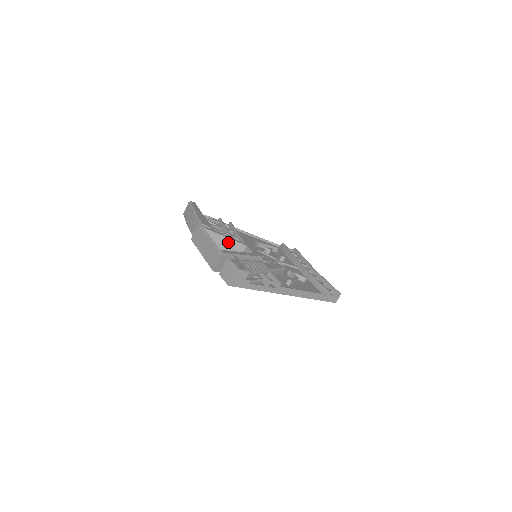
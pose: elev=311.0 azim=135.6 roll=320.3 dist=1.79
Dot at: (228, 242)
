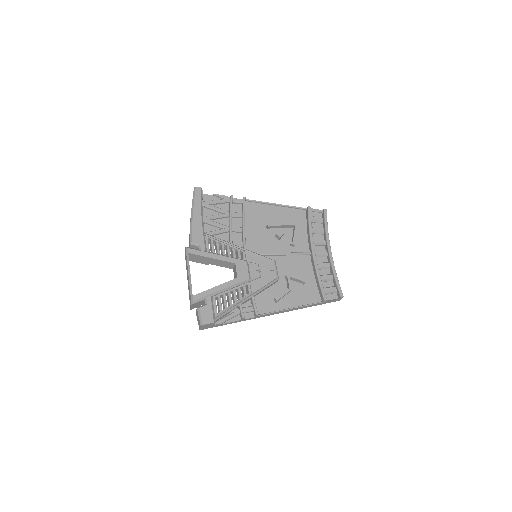
Dot at: (216, 261)
